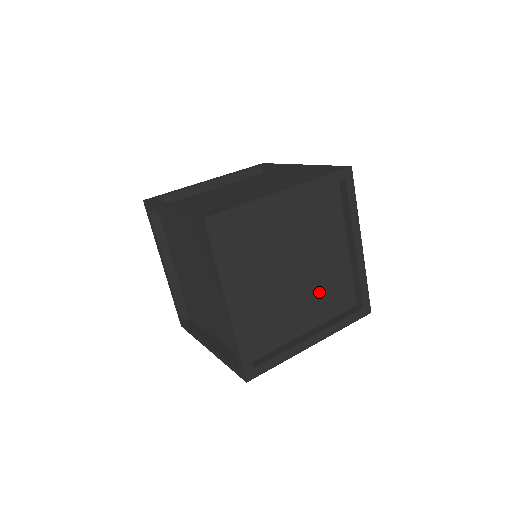
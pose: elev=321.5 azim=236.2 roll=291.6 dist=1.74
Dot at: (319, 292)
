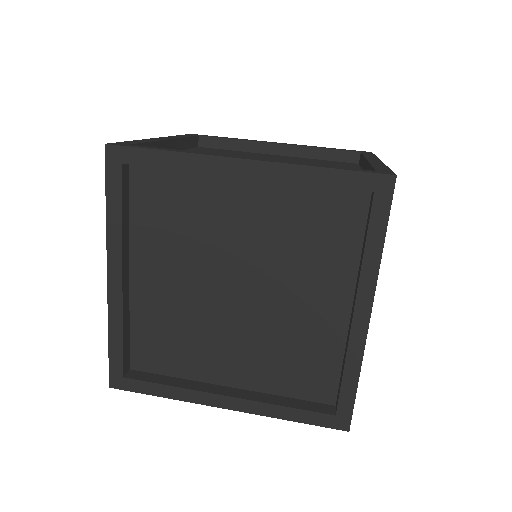
Dot at: (271, 345)
